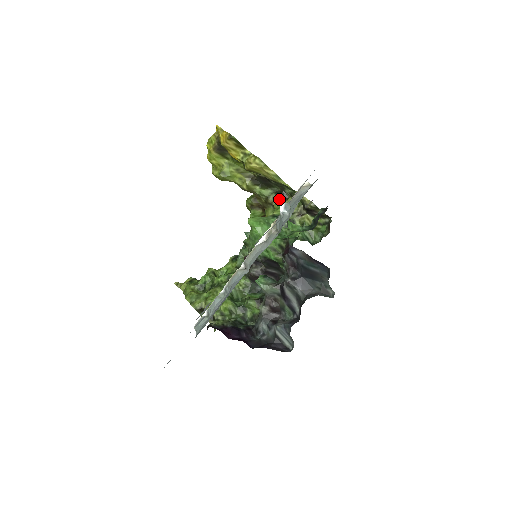
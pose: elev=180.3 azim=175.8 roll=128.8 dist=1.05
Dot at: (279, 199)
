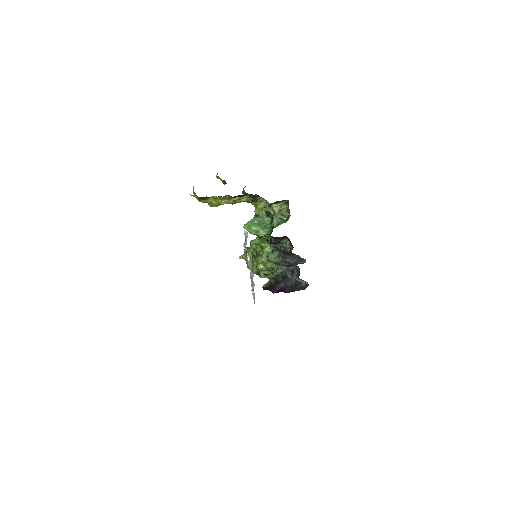
Dot at: (254, 200)
